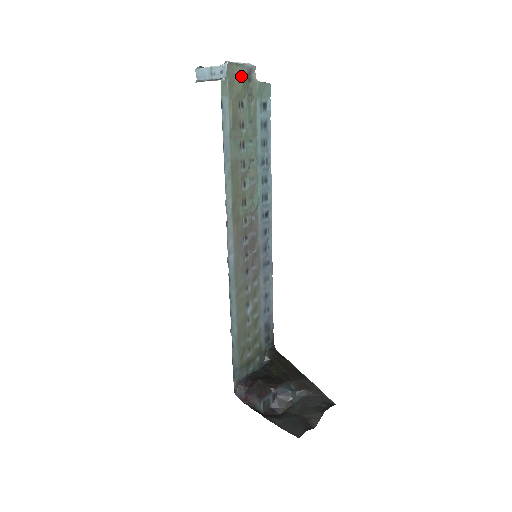
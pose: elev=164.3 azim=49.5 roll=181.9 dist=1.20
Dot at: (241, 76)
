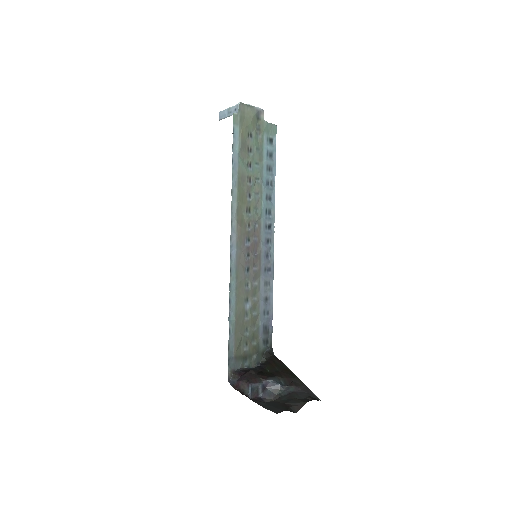
Dot at: (251, 114)
